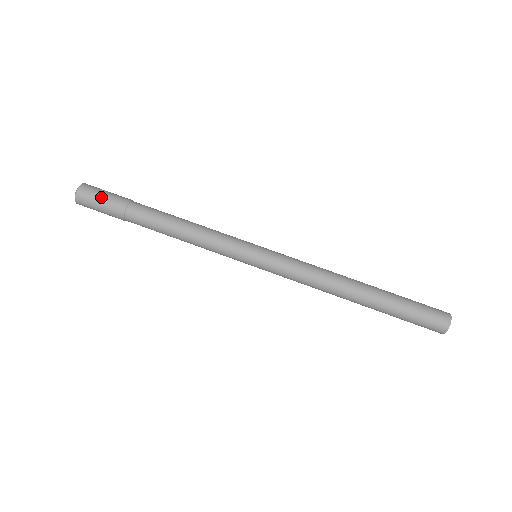
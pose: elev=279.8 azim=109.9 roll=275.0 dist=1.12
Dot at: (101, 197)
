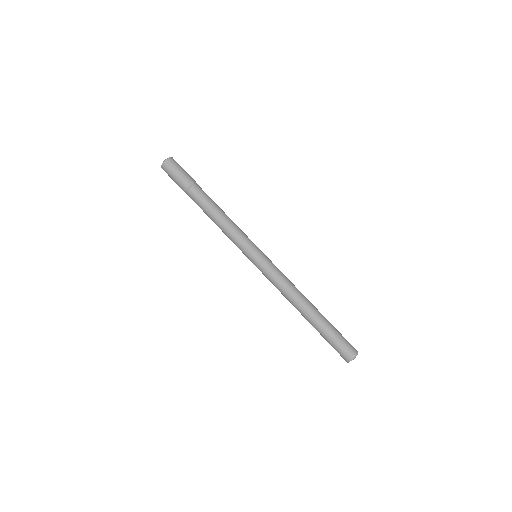
Dot at: (173, 178)
